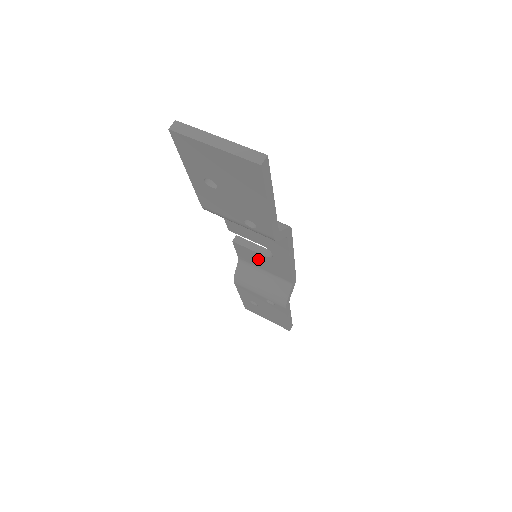
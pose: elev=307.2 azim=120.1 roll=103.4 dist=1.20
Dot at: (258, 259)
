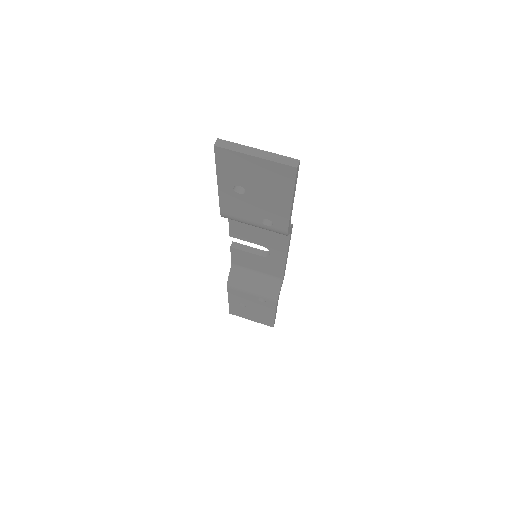
Dot at: (253, 260)
